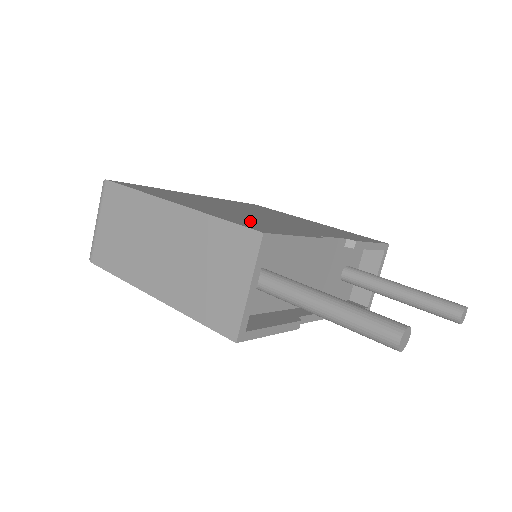
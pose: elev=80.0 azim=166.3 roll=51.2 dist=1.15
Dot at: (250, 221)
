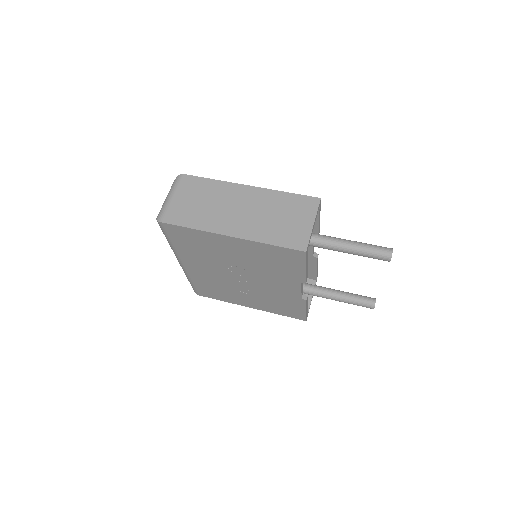
Dot at: occluded
